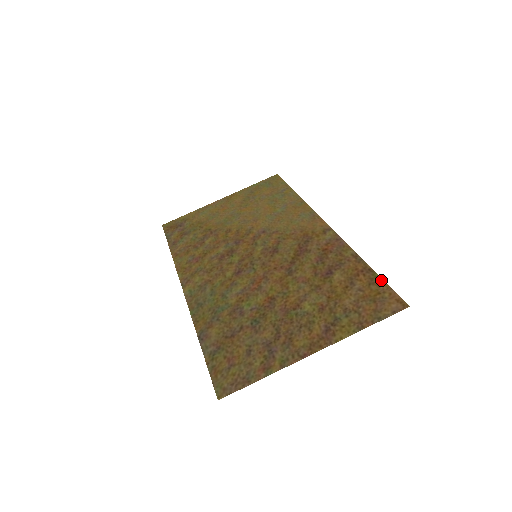
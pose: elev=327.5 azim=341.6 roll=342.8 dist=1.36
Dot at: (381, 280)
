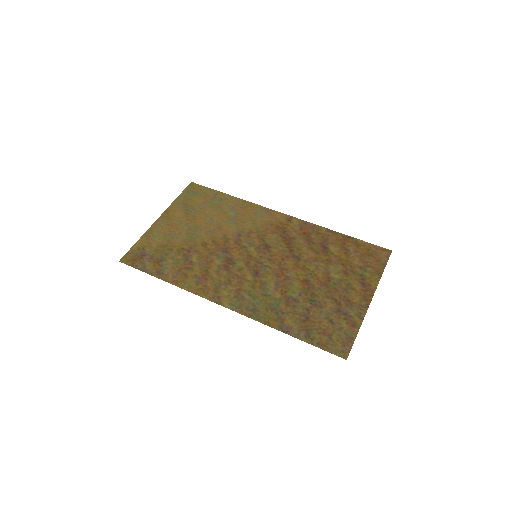
Dot at: (362, 241)
